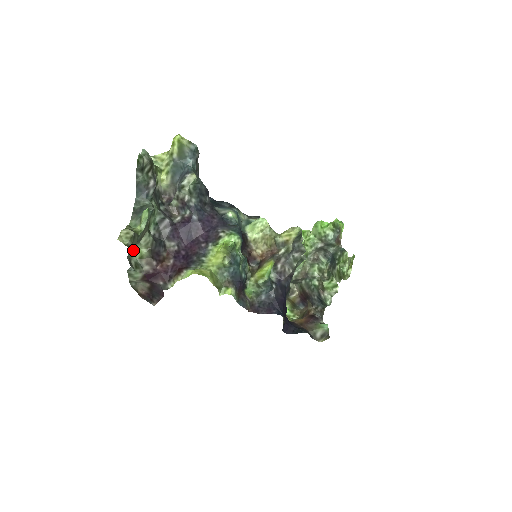
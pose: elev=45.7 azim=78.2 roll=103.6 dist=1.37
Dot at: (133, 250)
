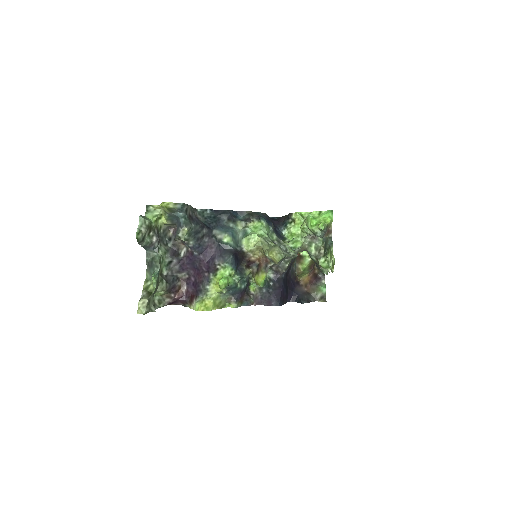
Dot at: (151, 310)
